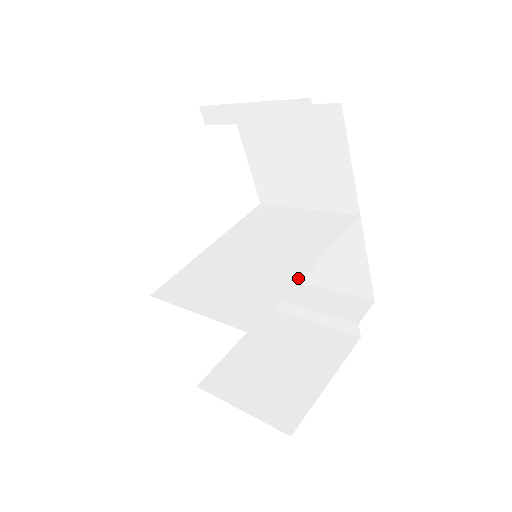
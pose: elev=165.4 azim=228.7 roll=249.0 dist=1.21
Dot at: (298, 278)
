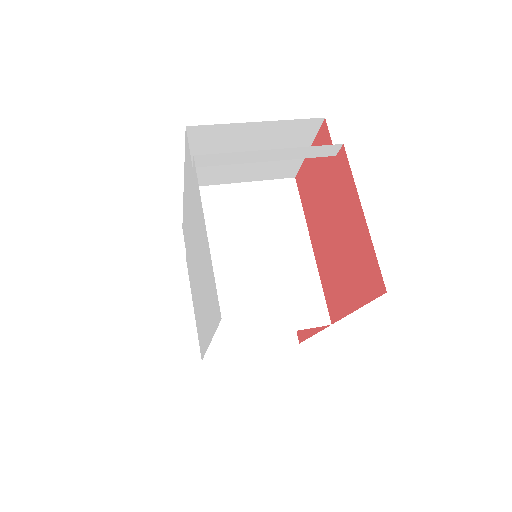
Dot at: (313, 263)
